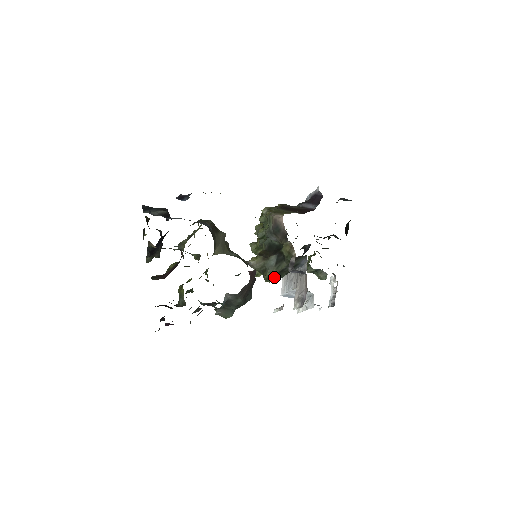
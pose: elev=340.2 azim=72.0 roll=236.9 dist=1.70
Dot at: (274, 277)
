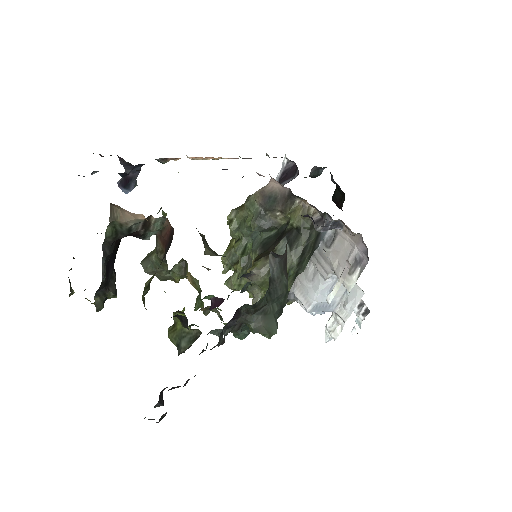
Dot at: (294, 273)
